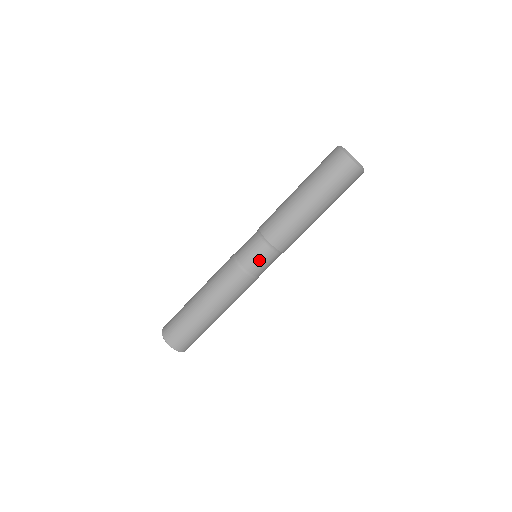
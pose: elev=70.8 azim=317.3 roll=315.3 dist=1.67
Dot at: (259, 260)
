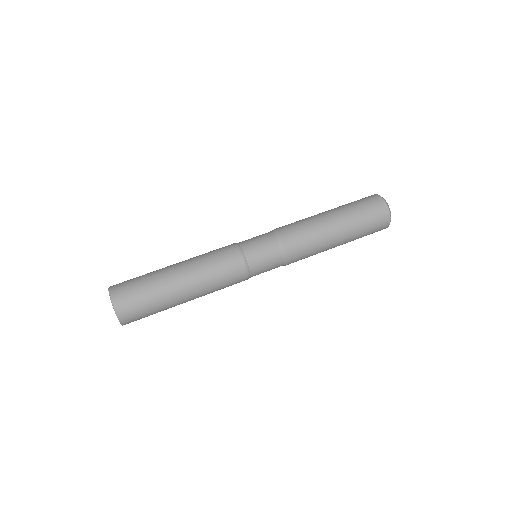
Dot at: (265, 260)
